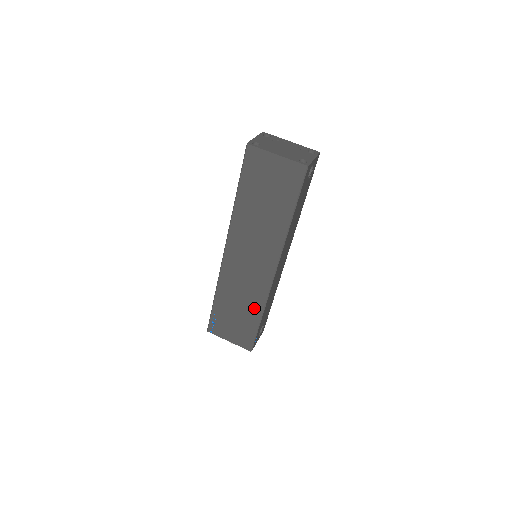
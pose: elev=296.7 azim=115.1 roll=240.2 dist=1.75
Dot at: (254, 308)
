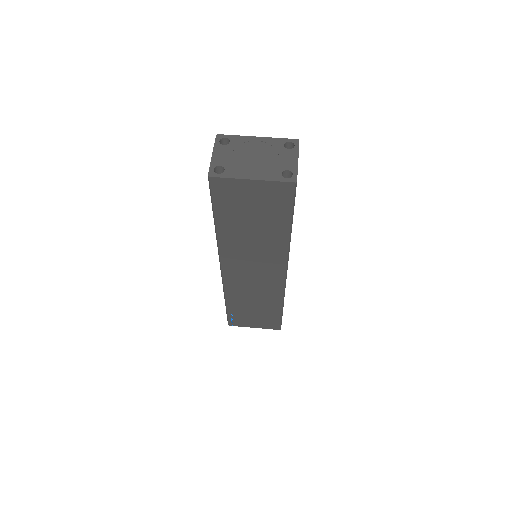
Dot at: (272, 303)
